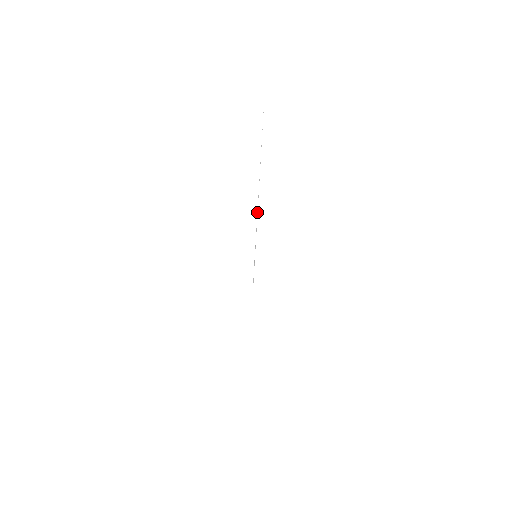
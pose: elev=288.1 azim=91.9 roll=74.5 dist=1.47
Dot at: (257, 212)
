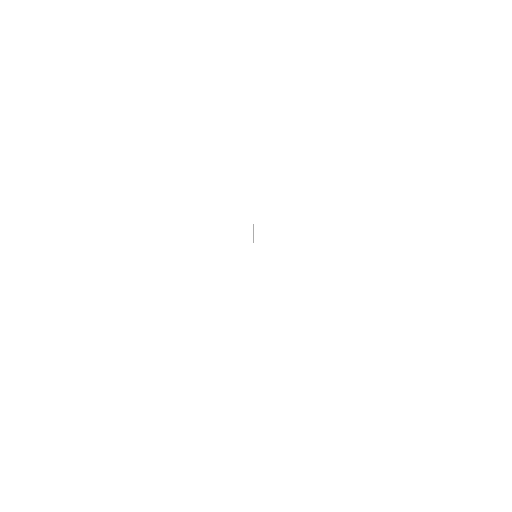
Dot at: occluded
